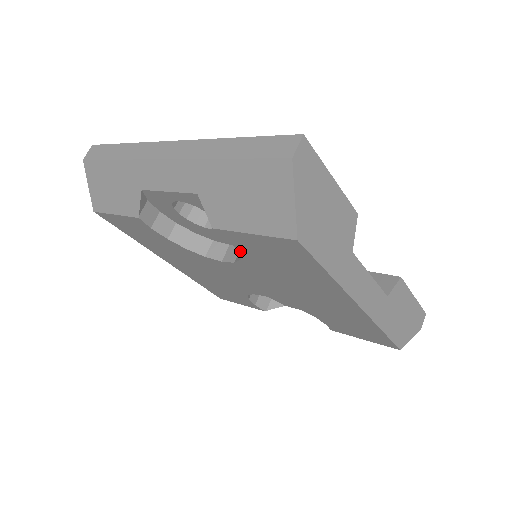
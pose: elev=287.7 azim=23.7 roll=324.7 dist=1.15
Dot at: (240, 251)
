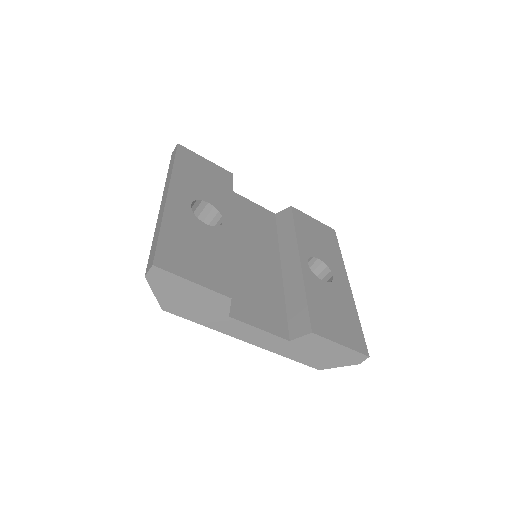
Dot at: occluded
